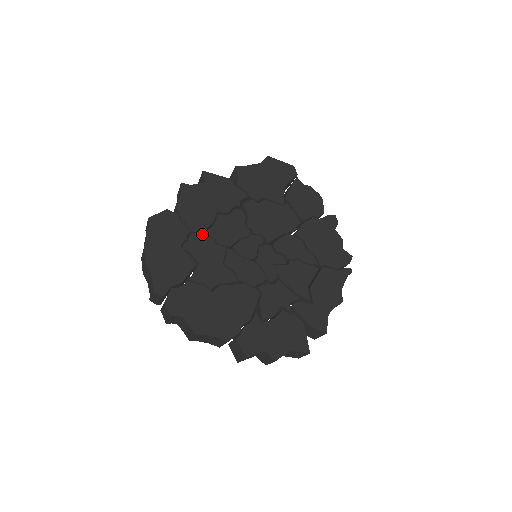
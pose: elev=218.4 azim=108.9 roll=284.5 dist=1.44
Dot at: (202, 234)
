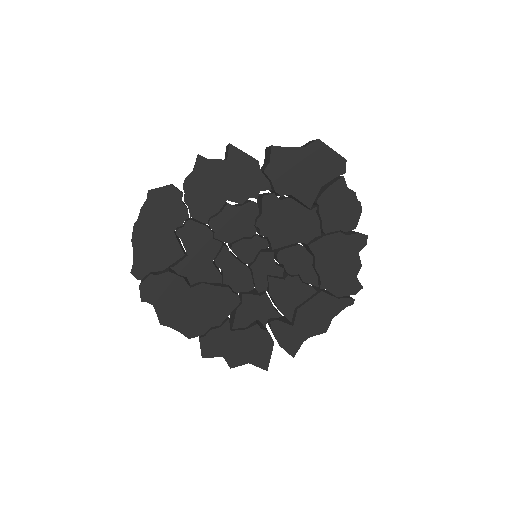
Dot at: (202, 222)
